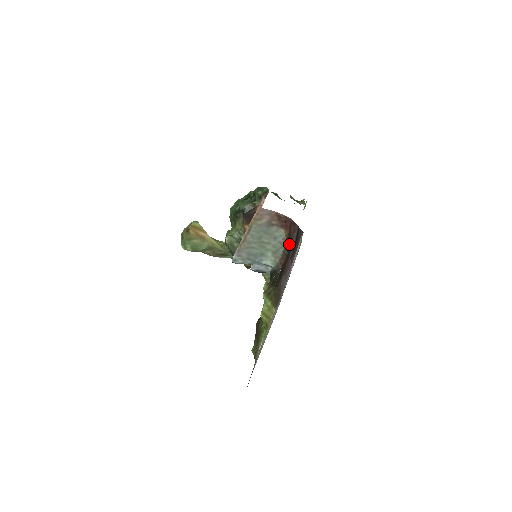
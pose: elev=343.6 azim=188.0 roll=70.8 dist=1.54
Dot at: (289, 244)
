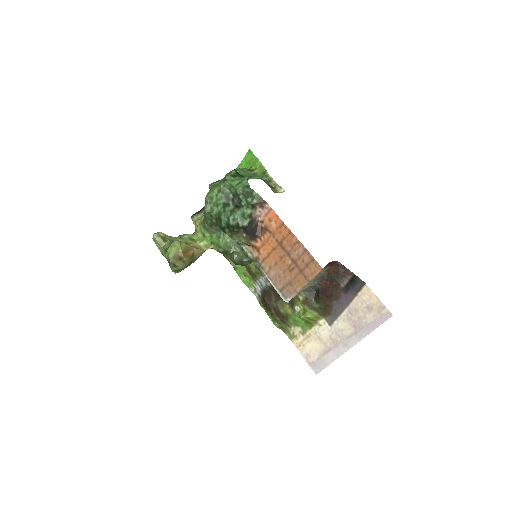
Dot at: (335, 278)
